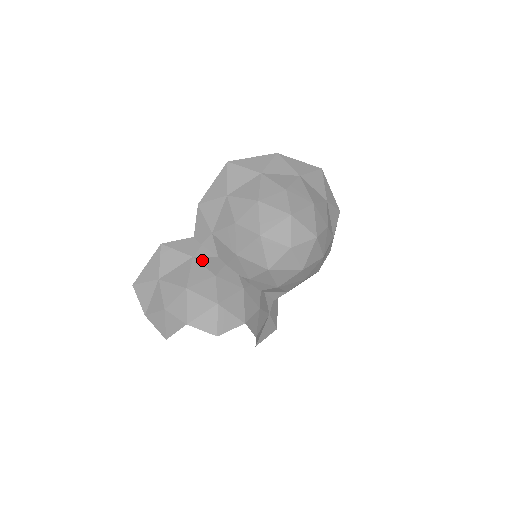
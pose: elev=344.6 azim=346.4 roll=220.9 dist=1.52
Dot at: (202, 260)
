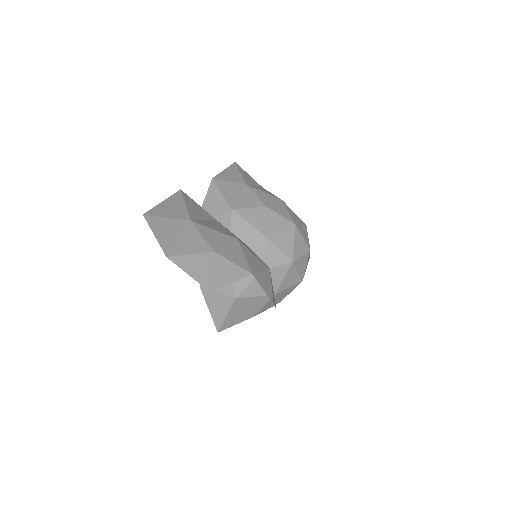
Dot at: occluded
